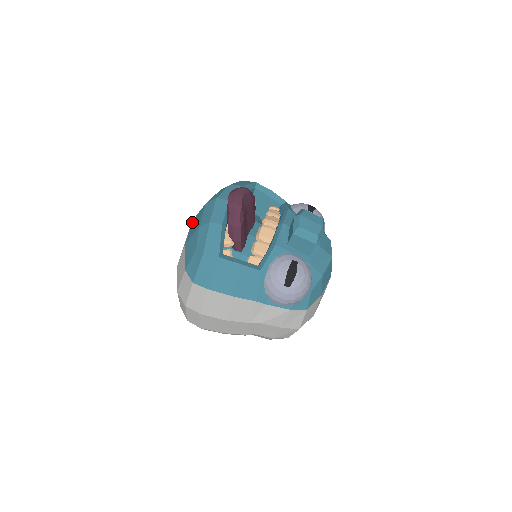
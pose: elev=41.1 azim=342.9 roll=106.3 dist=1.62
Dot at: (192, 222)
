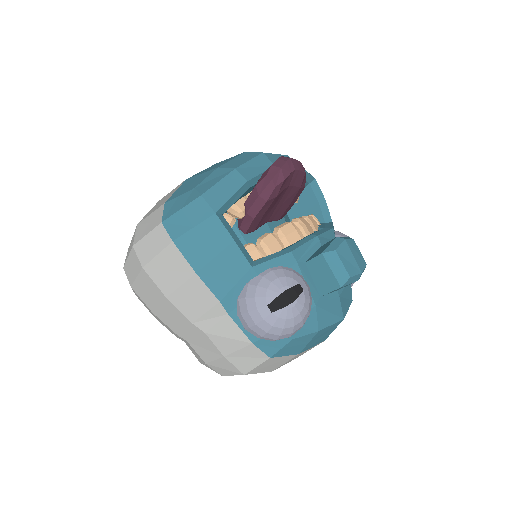
Dot at: (214, 164)
